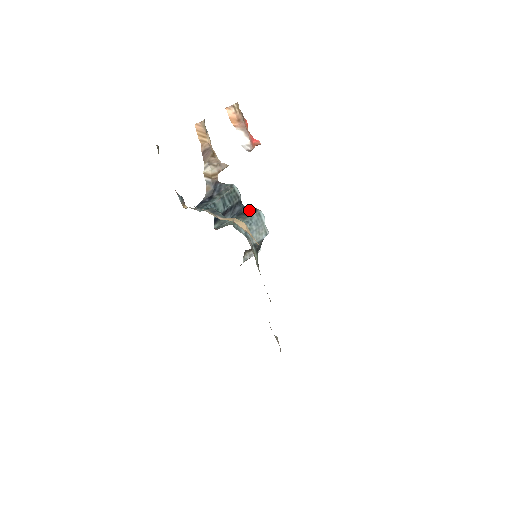
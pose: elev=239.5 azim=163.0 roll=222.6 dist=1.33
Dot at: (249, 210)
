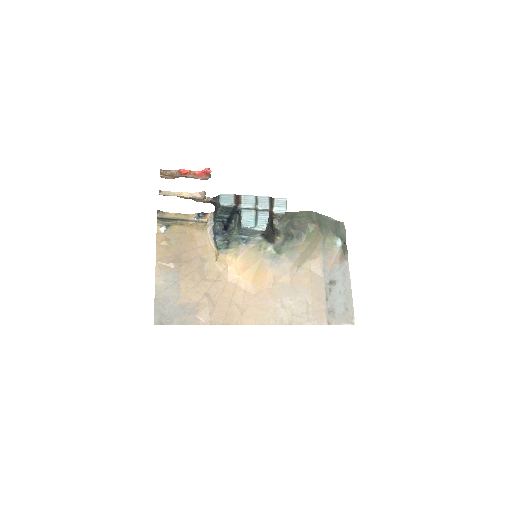
Dot at: (240, 220)
